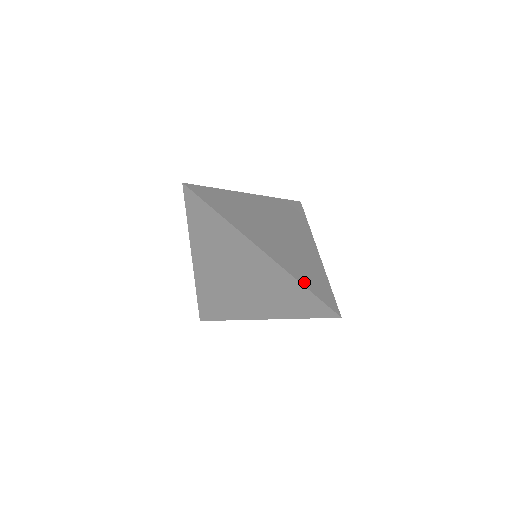
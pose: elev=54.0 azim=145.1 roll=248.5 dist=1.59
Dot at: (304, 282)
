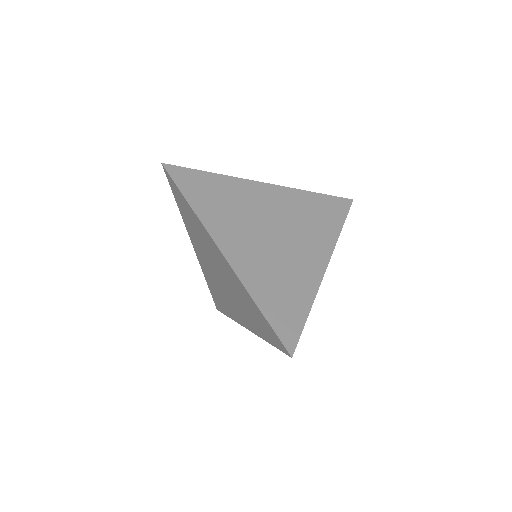
Dot at: (262, 302)
